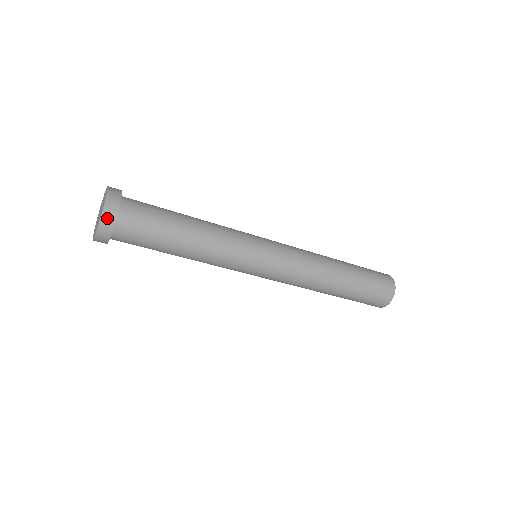
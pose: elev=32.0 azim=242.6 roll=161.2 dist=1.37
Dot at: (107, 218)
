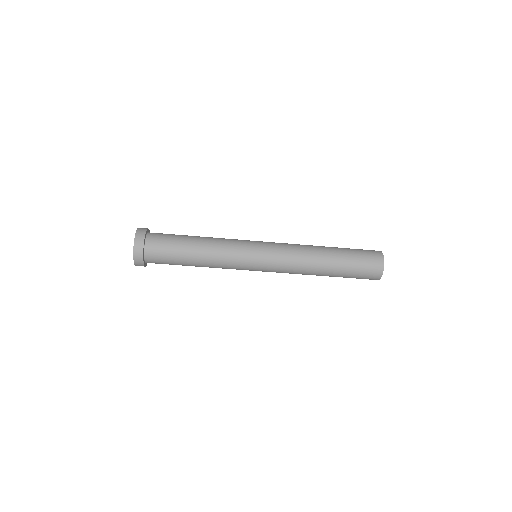
Dot at: (137, 255)
